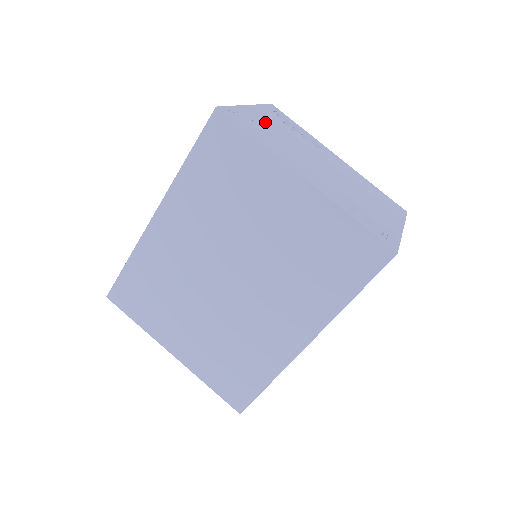
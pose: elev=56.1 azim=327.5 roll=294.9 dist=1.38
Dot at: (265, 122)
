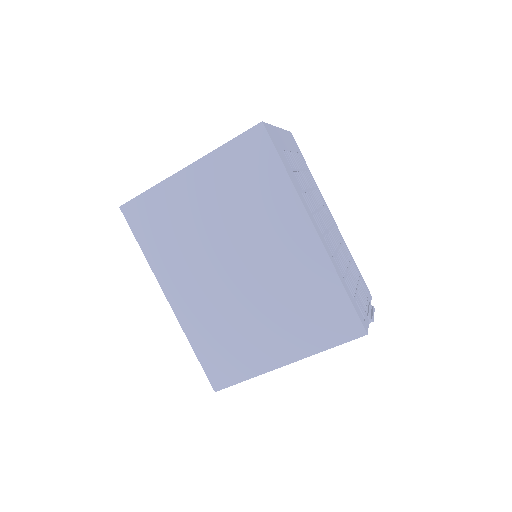
Dot at: occluded
